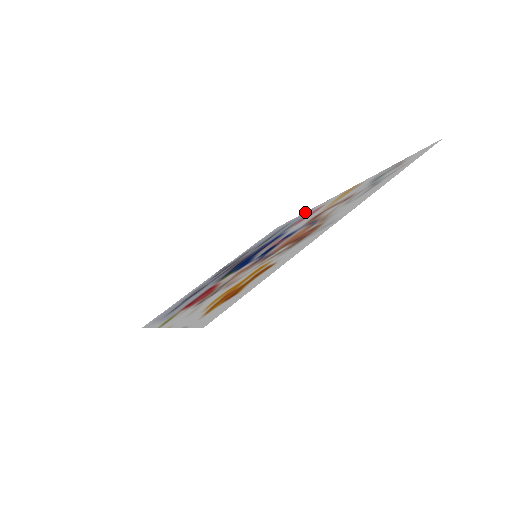
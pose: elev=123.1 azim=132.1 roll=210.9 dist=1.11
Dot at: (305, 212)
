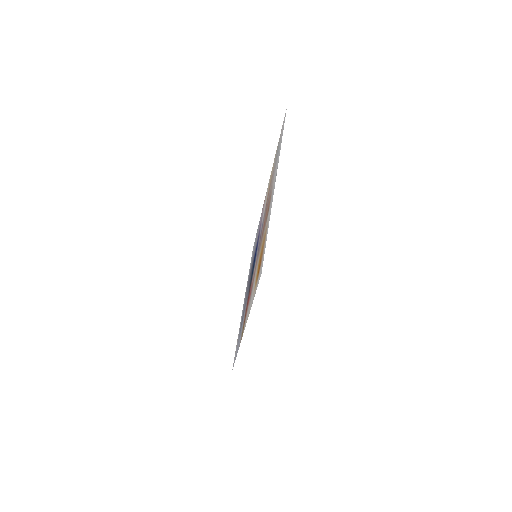
Dot at: occluded
